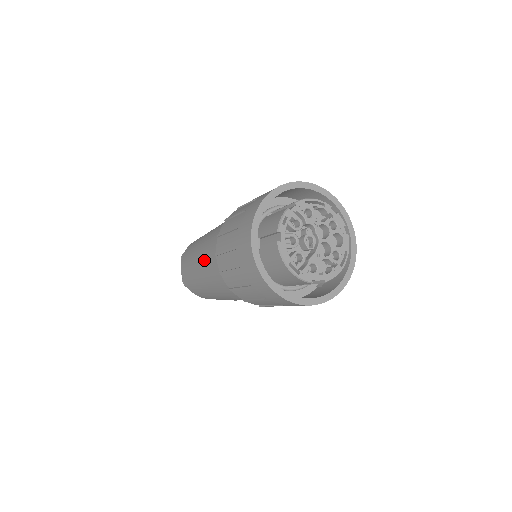
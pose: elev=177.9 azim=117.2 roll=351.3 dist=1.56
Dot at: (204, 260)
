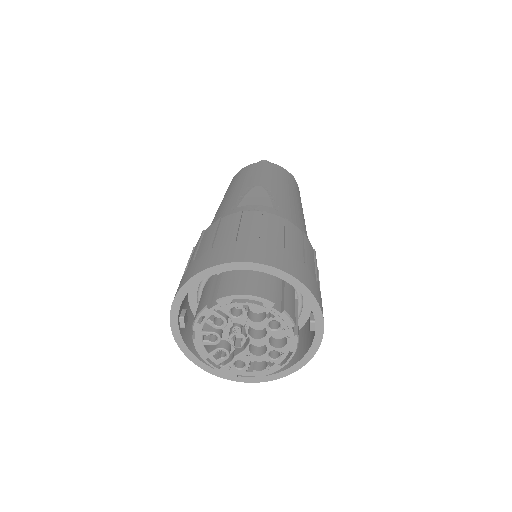
Dot at: occluded
